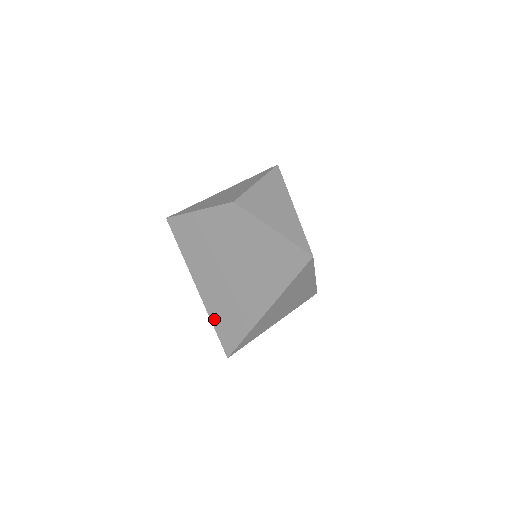
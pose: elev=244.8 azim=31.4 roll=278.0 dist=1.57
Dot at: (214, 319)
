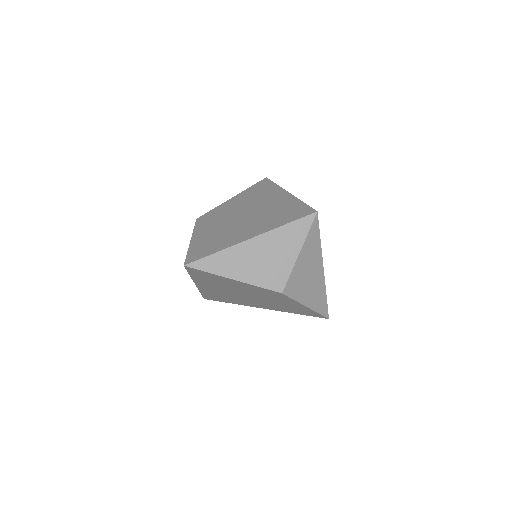
Dot at: (204, 293)
